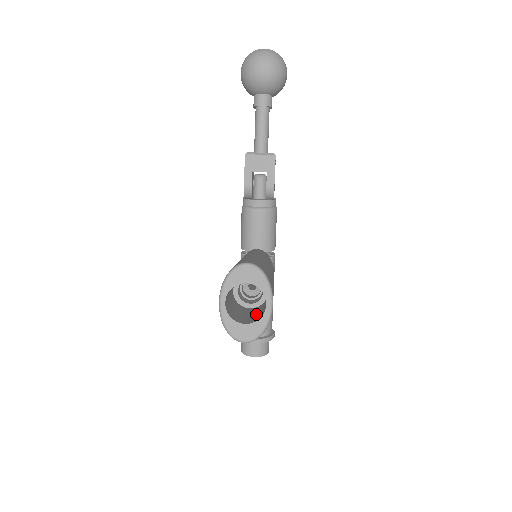
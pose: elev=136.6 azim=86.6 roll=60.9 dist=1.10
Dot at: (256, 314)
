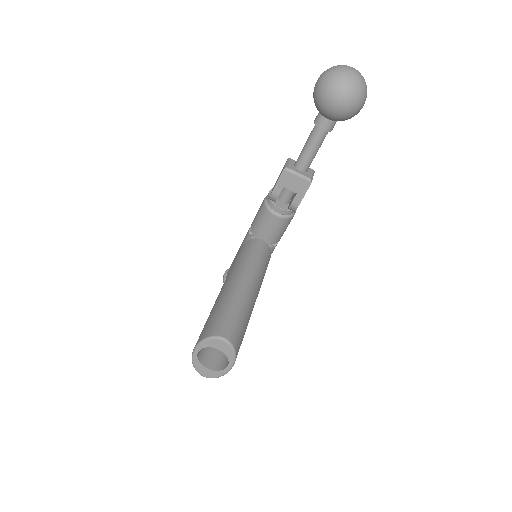
Dot at: occluded
